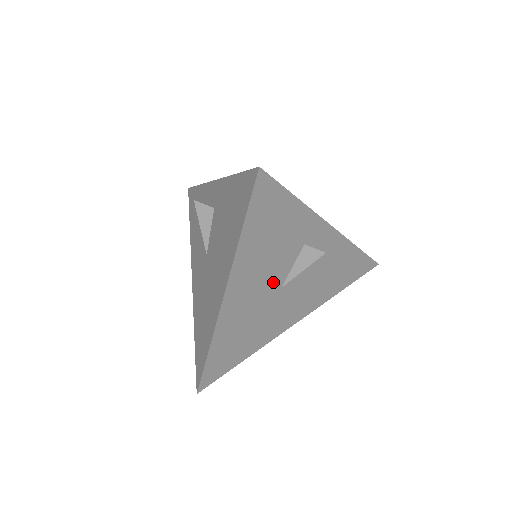
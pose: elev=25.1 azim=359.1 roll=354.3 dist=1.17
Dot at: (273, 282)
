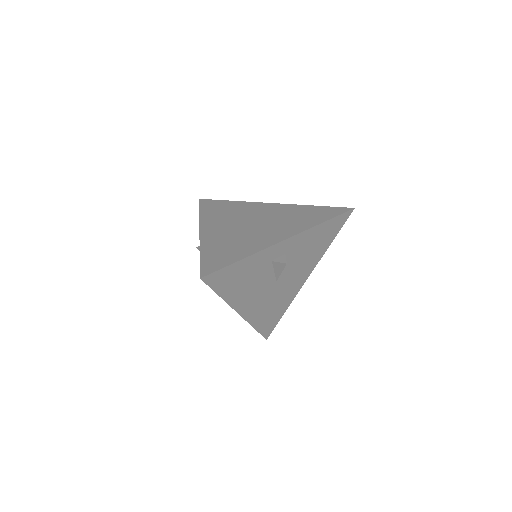
Dot at: (267, 285)
